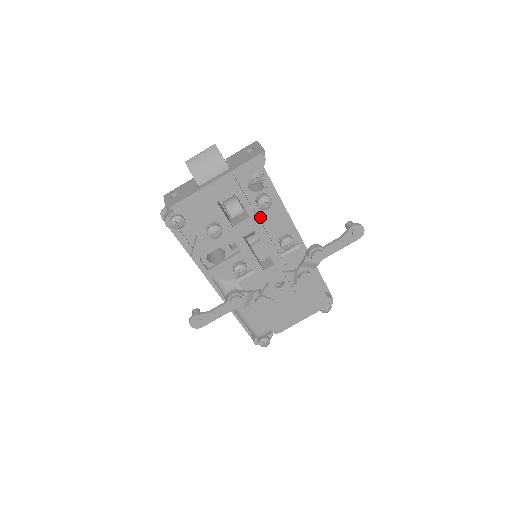
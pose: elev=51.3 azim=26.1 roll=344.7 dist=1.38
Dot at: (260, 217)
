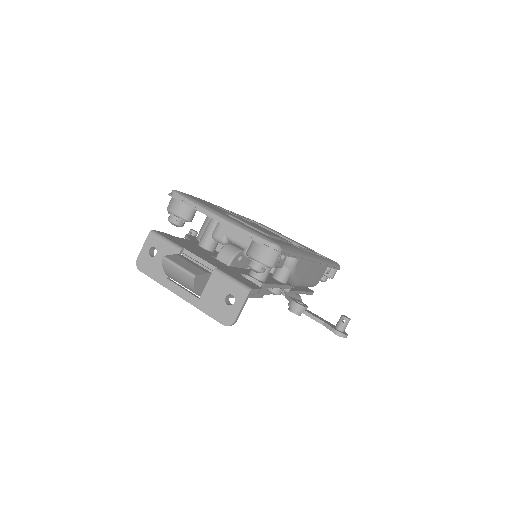
Dot at: occluded
